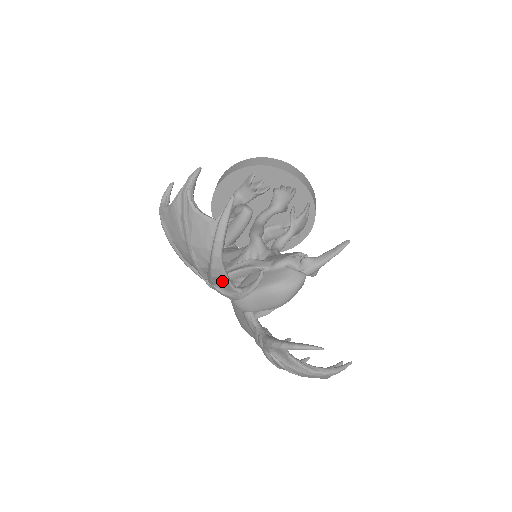
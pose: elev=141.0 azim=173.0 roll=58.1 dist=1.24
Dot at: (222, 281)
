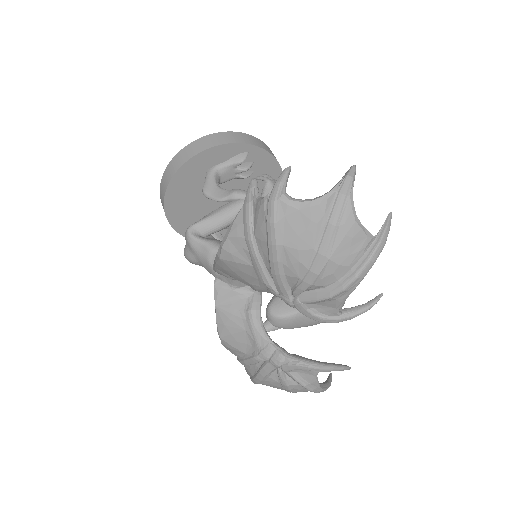
Dot at: (332, 303)
